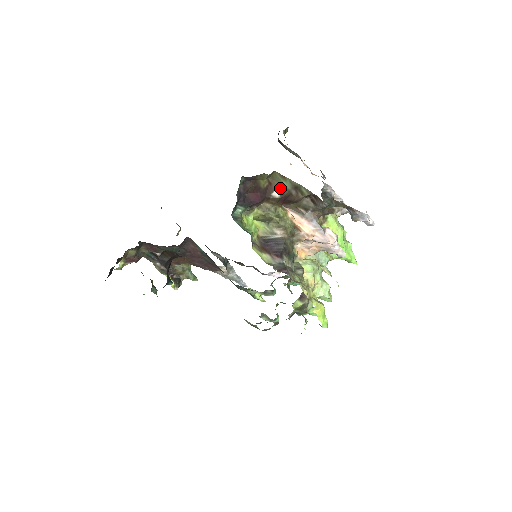
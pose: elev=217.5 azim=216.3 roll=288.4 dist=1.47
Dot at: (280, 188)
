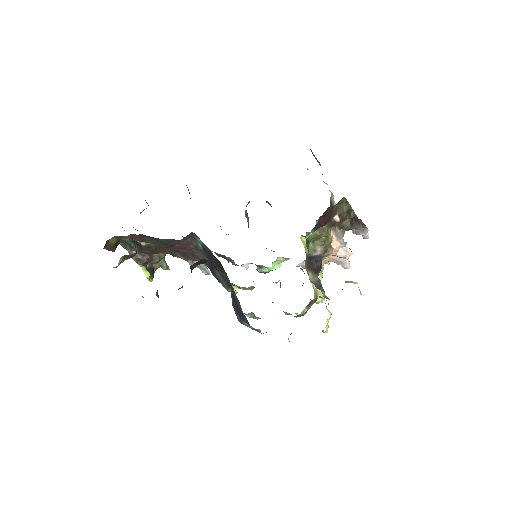
Dot at: (341, 212)
